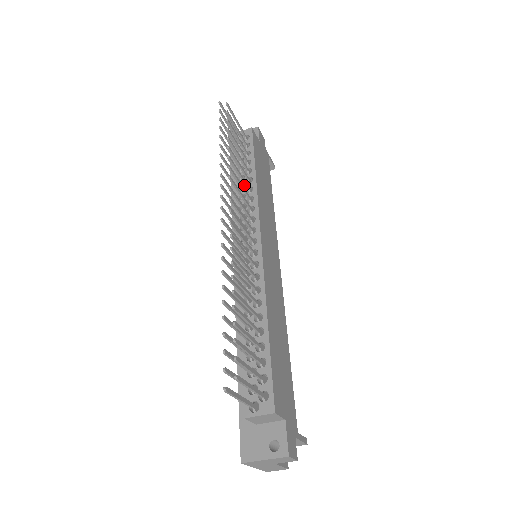
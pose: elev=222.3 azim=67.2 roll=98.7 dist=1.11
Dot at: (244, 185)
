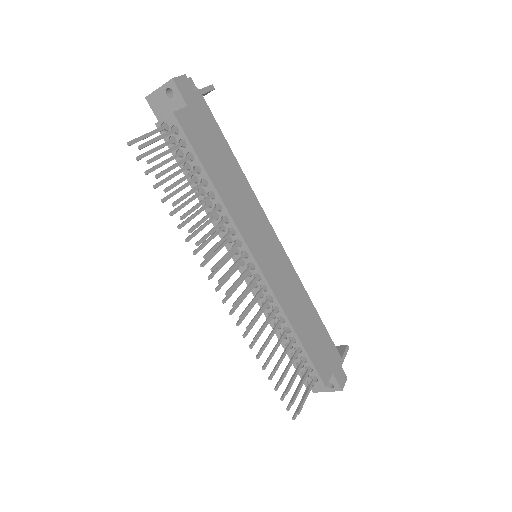
Dot at: (209, 199)
